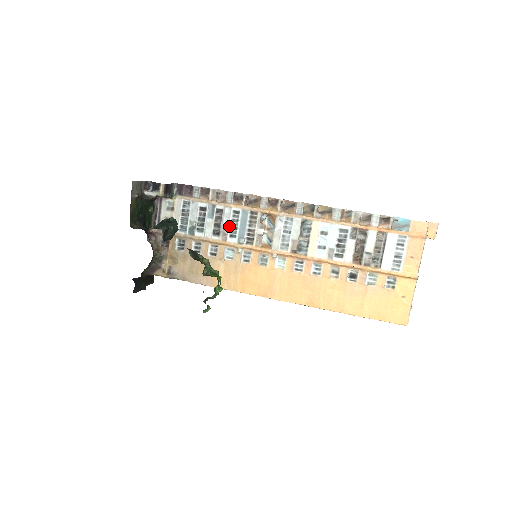
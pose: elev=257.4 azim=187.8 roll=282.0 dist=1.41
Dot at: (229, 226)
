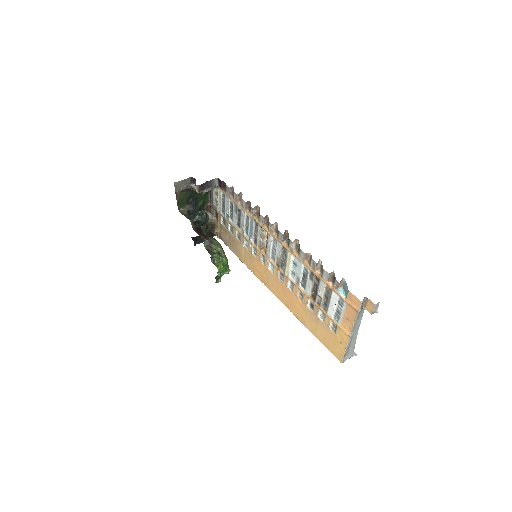
Dot at: (244, 225)
